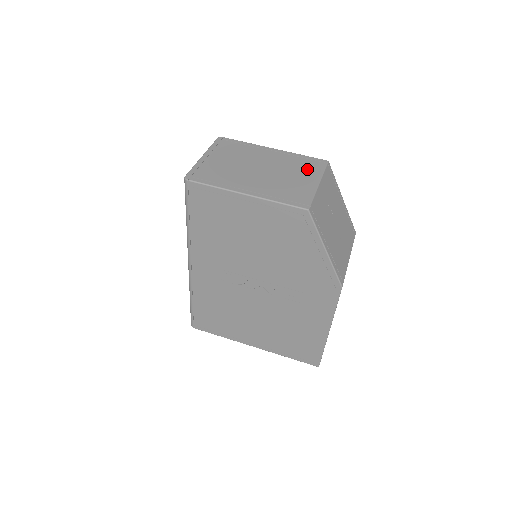
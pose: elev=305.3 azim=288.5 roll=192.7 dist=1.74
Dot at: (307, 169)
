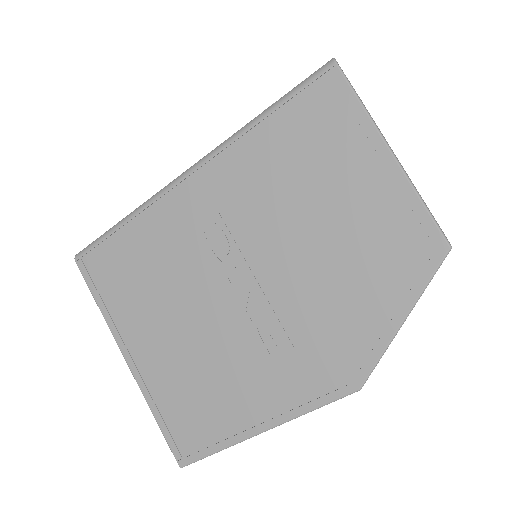
Dot at: occluded
